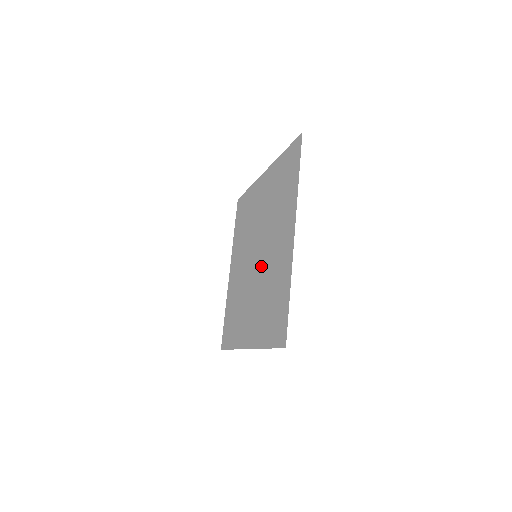
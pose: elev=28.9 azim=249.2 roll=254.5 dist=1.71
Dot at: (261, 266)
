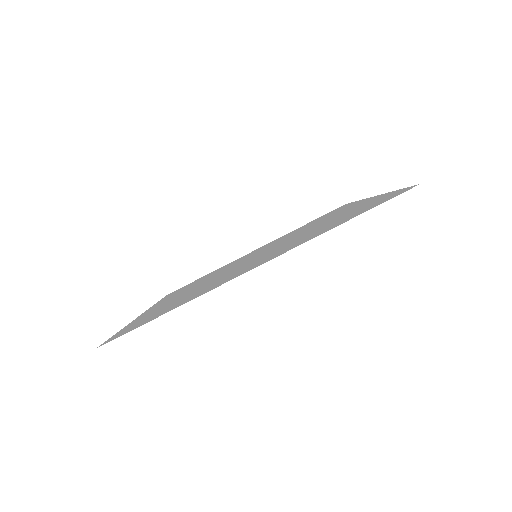
Dot at: (281, 244)
